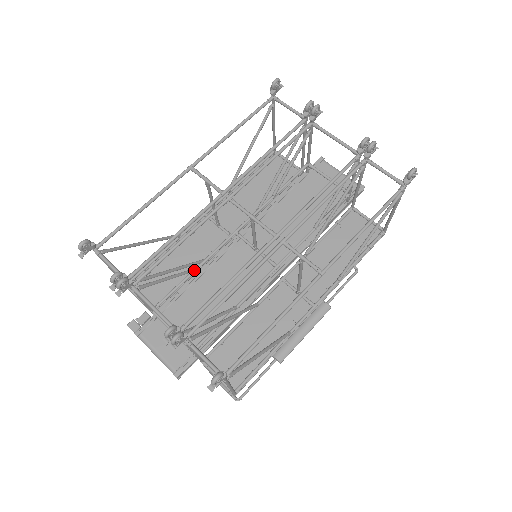
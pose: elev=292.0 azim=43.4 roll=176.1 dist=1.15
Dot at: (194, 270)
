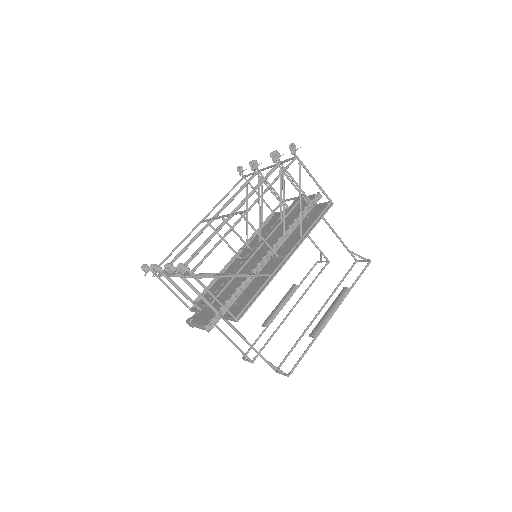
Dot at: (216, 274)
